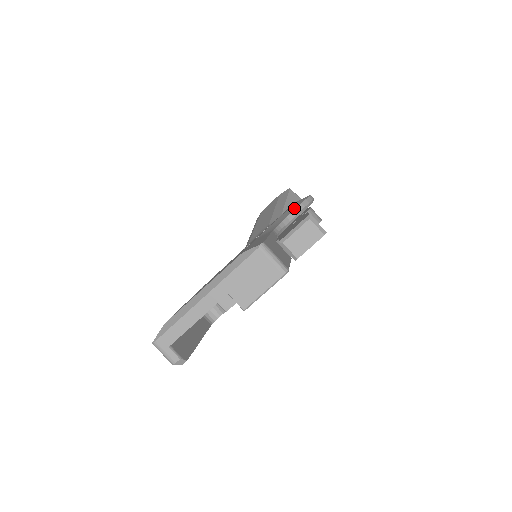
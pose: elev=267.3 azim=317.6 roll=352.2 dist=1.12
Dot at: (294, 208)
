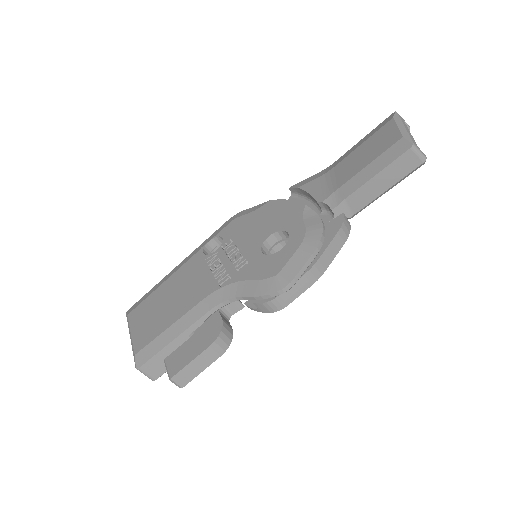
Dot at: (254, 293)
